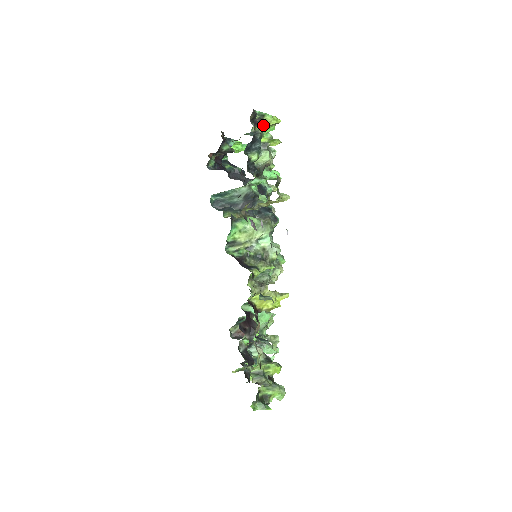
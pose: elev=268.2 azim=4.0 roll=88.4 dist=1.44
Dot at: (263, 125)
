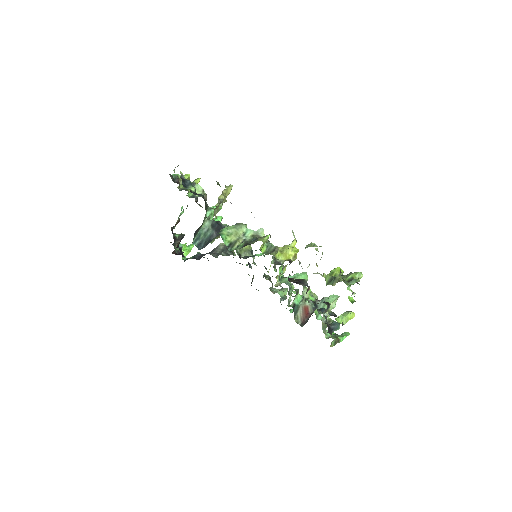
Dot at: occluded
